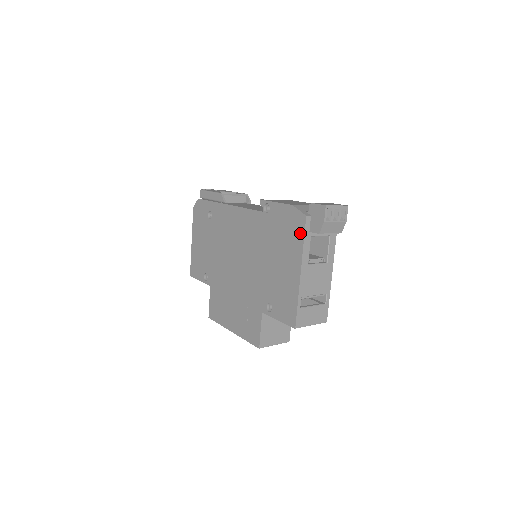
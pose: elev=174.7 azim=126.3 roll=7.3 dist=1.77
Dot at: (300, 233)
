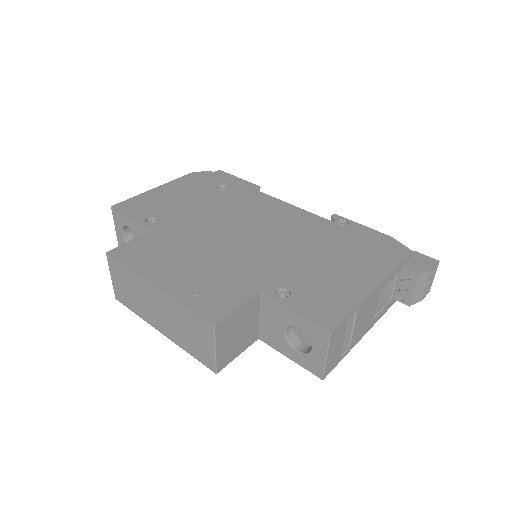
Dot at: (395, 258)
